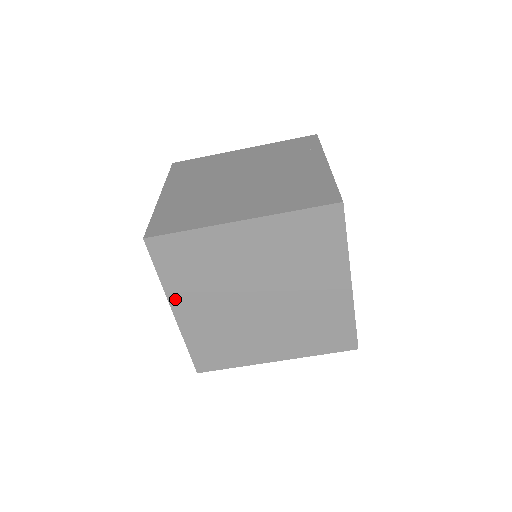
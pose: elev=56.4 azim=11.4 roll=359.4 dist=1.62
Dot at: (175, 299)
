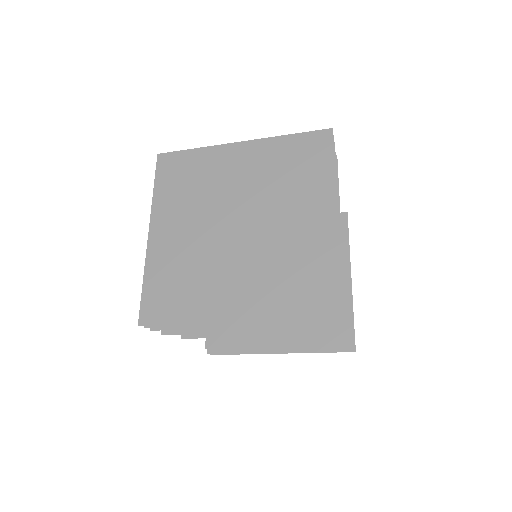
Dot at: (157, 217)
